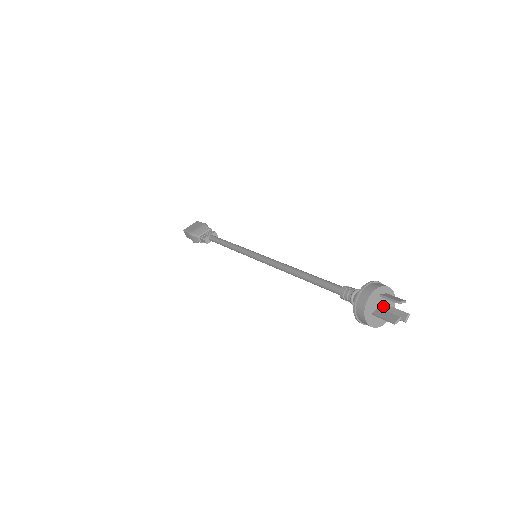
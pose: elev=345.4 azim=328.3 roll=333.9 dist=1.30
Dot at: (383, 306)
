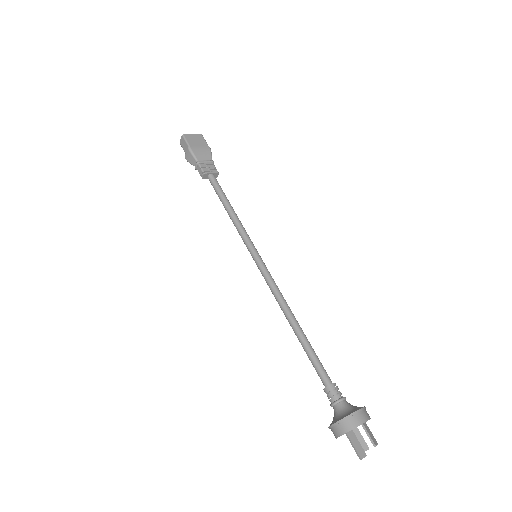
Dot at: (355, 428)
